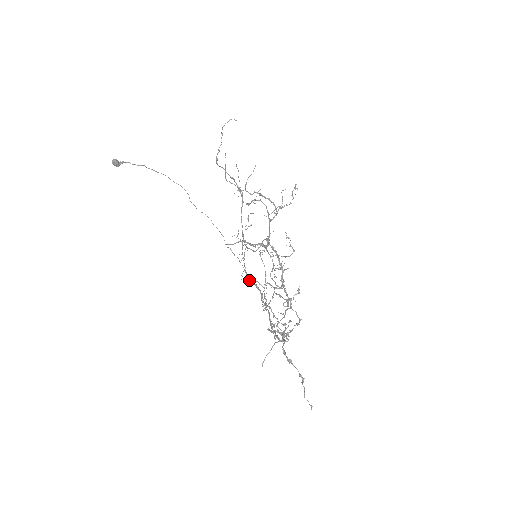
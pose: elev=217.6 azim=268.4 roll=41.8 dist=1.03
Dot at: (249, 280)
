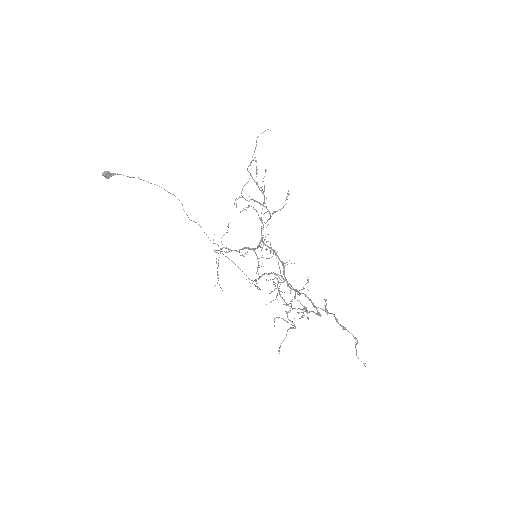
Dot at: (272, 273)
